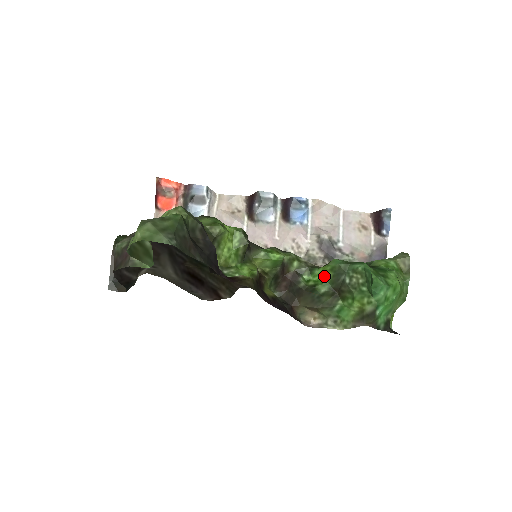
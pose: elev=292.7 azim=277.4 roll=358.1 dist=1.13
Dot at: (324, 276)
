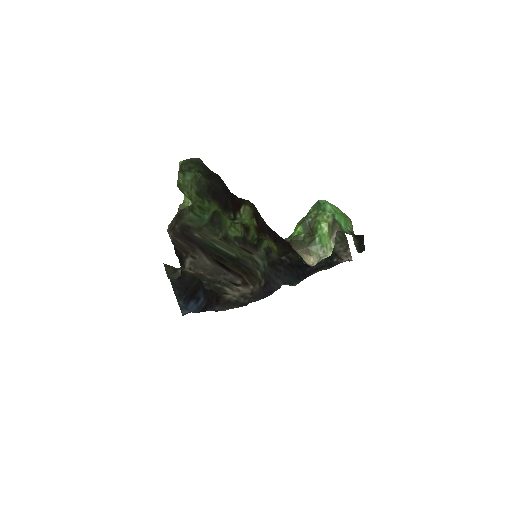
Dot at: (298, 230)
